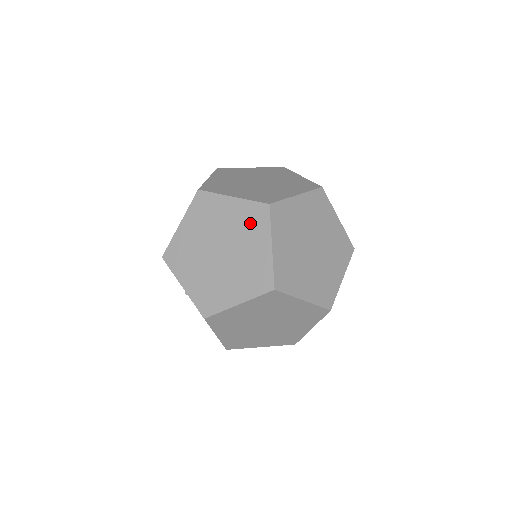
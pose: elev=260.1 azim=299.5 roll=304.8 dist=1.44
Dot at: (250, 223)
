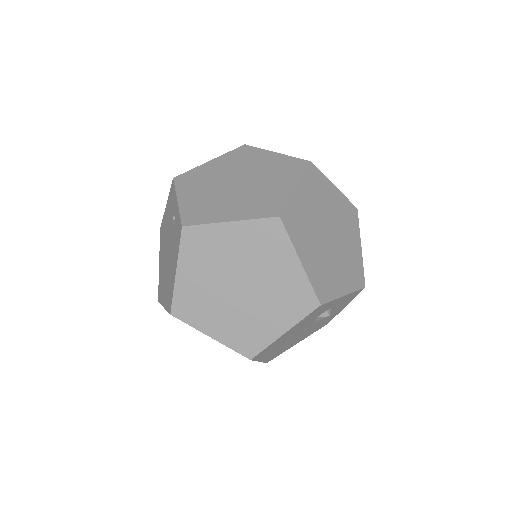
Dot at: (283, 169)
